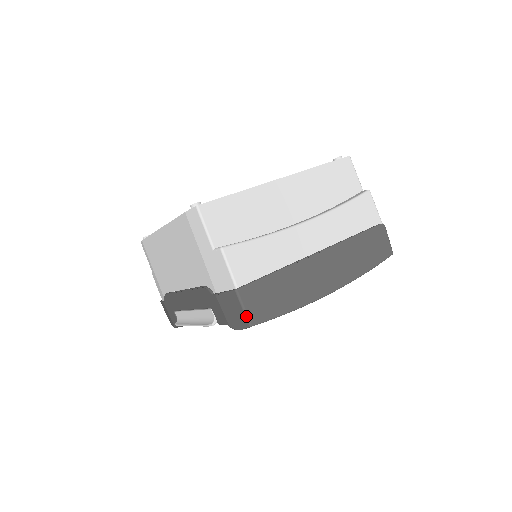
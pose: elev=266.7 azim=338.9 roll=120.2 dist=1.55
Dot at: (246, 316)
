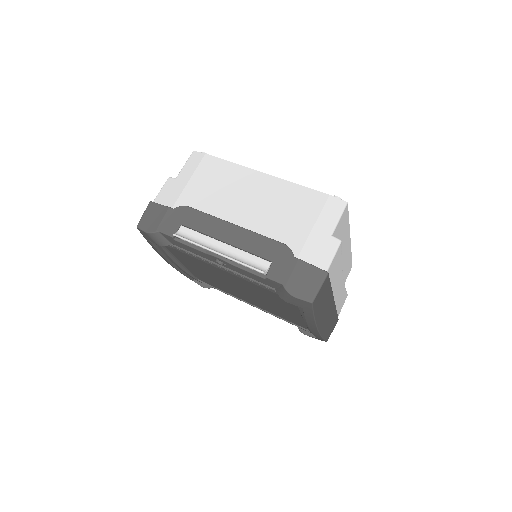
Dot at: (317, 294)
